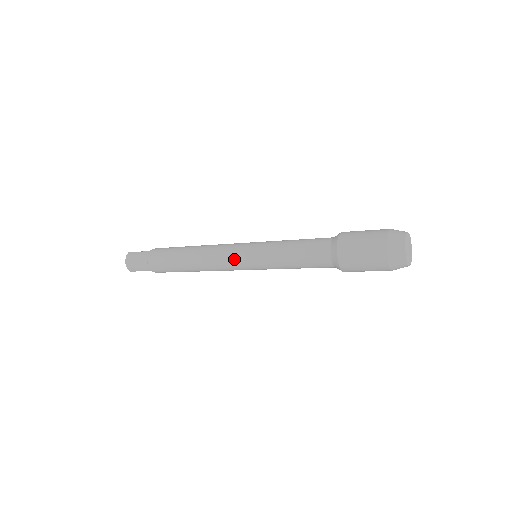
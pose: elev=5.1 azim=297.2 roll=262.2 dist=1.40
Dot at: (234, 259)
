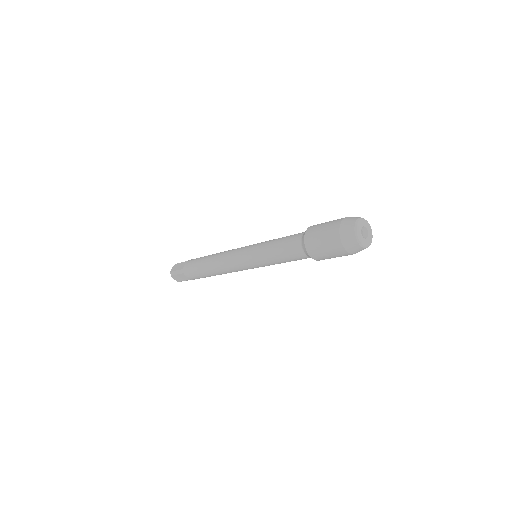
Dot at: (238, 252)
